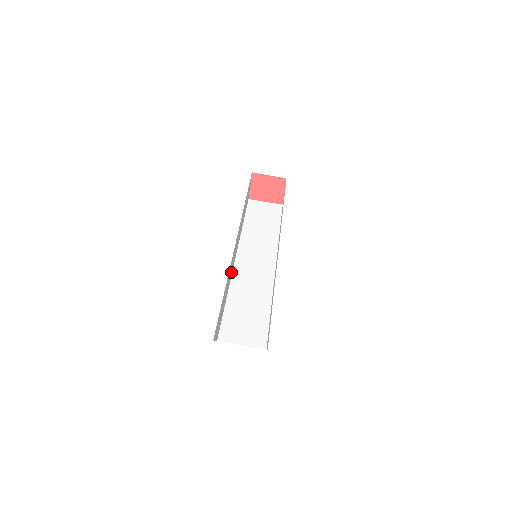
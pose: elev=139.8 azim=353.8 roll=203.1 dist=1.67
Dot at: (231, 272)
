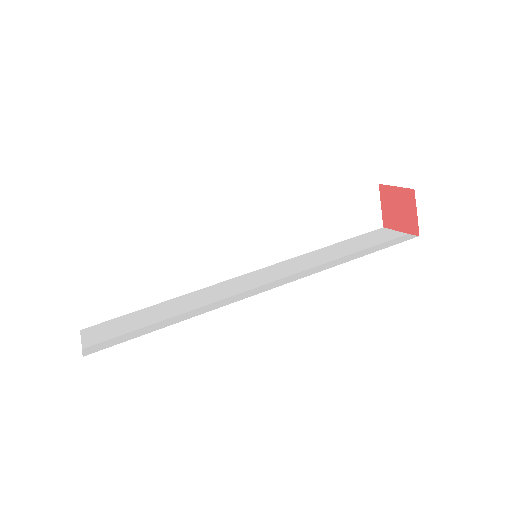
Dot at: (224, 268)
